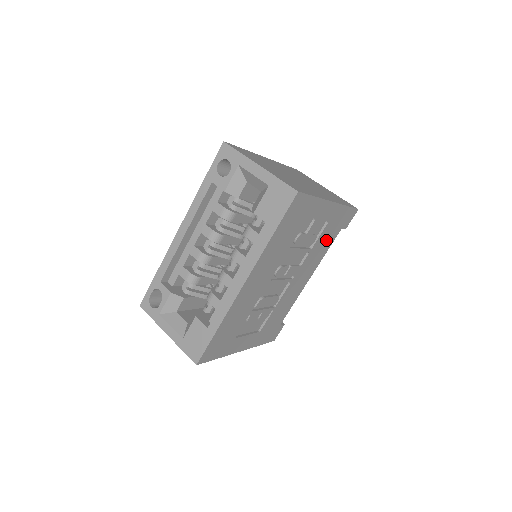
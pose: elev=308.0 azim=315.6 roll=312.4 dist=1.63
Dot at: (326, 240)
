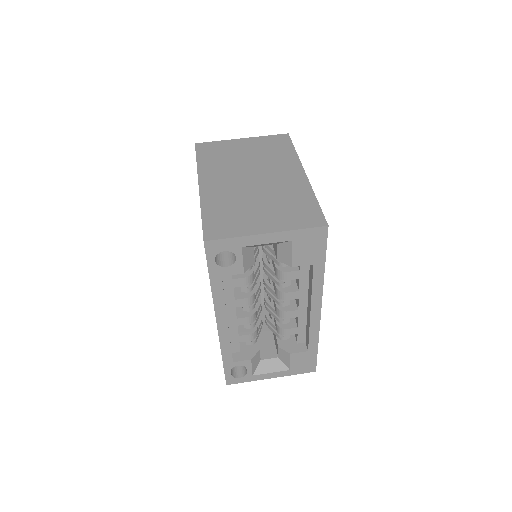
Dot at: occluded
